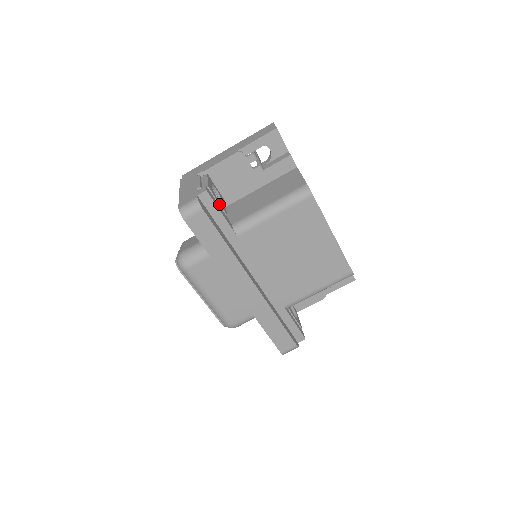
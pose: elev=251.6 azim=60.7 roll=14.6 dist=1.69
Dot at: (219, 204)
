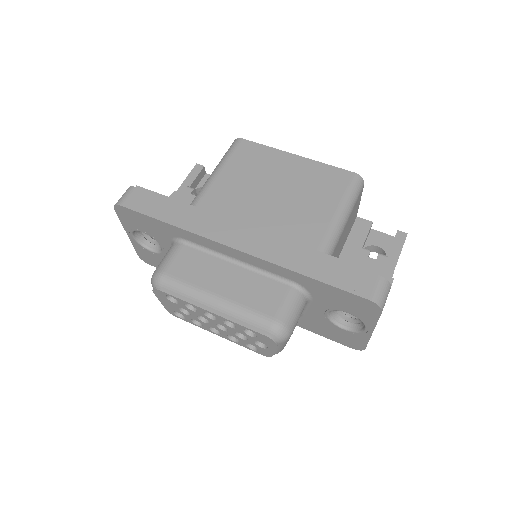
Dot at: occluded
